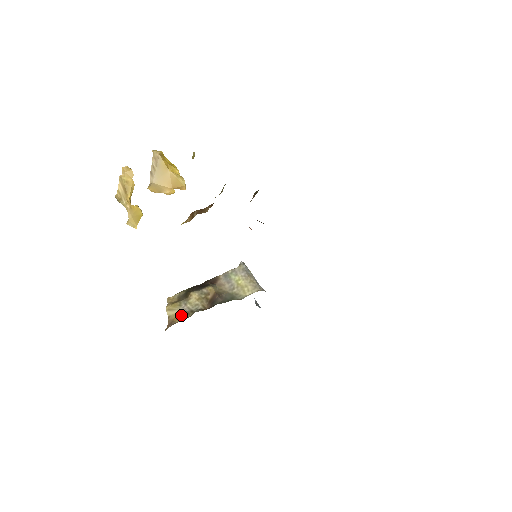
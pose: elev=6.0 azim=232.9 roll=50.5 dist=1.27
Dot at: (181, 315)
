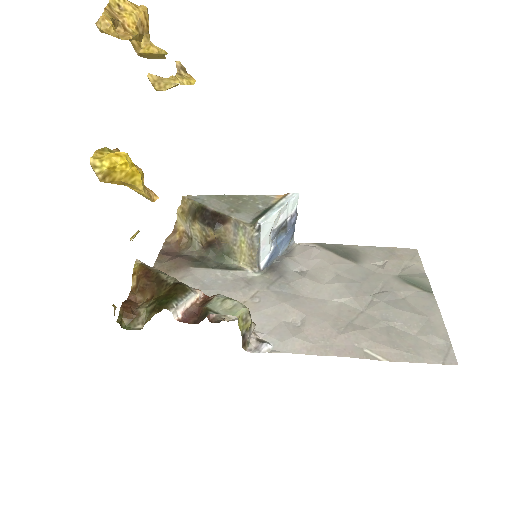
Dot at: (183, 233)
